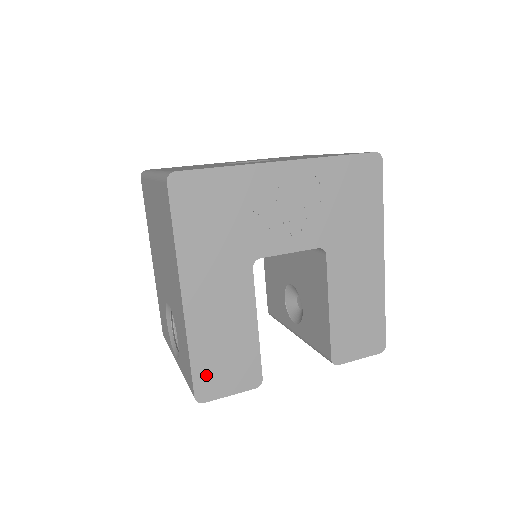
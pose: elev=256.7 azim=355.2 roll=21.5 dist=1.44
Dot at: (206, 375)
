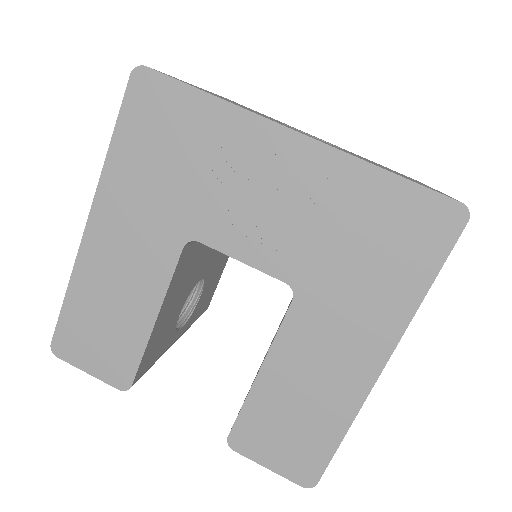
Dot at: (73, 330)
